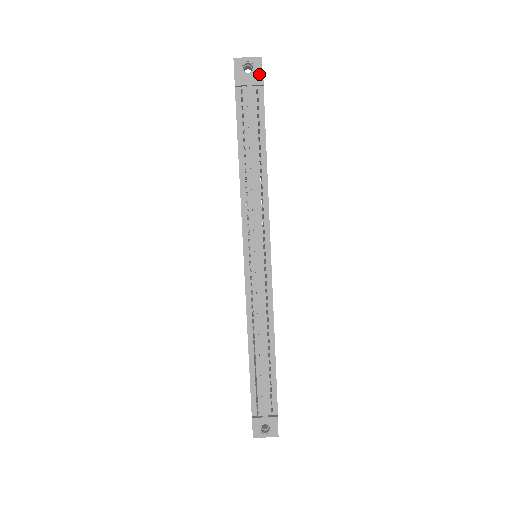
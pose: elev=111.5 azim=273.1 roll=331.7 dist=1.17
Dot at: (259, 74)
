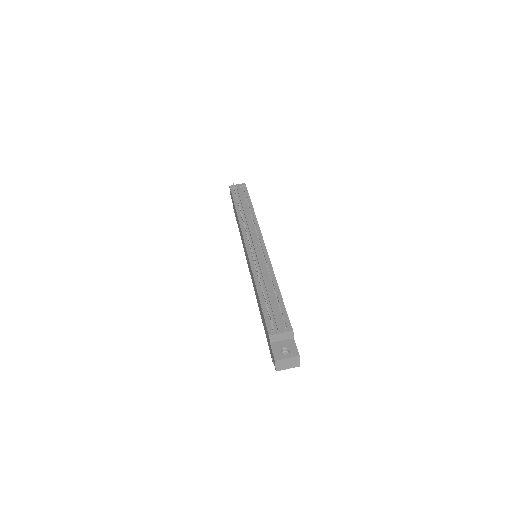
Dot at: occluded
